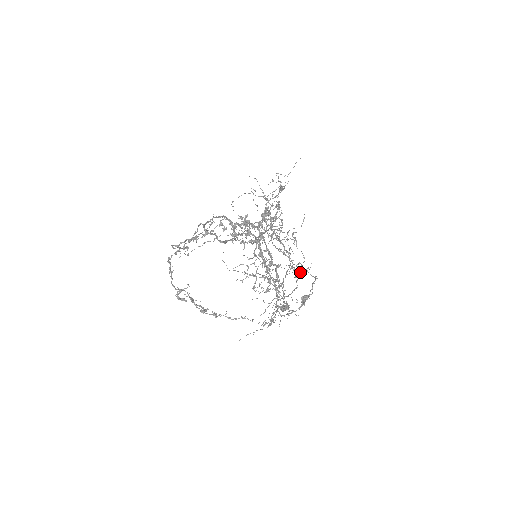
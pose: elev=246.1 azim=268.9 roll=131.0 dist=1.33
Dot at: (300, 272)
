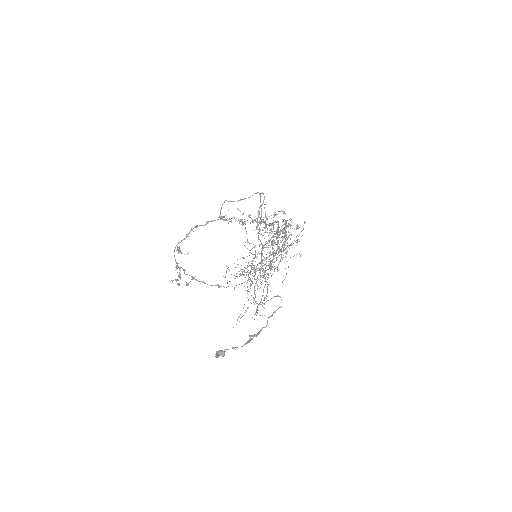
Dot at: occluded
